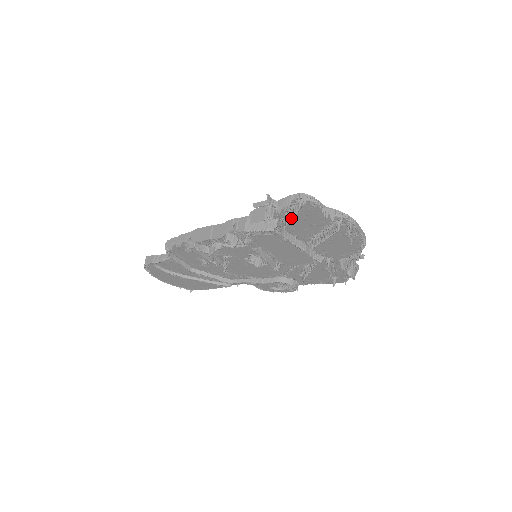
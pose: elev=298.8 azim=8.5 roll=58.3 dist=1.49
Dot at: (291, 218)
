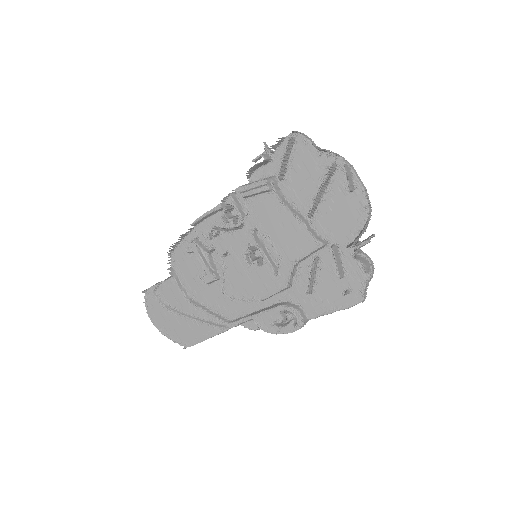
Dot at: (283, 156)
